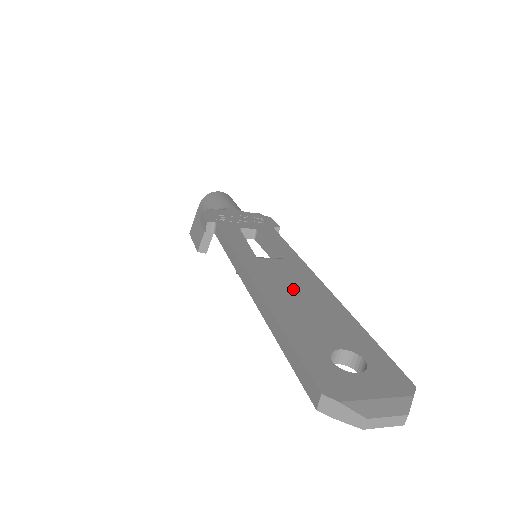
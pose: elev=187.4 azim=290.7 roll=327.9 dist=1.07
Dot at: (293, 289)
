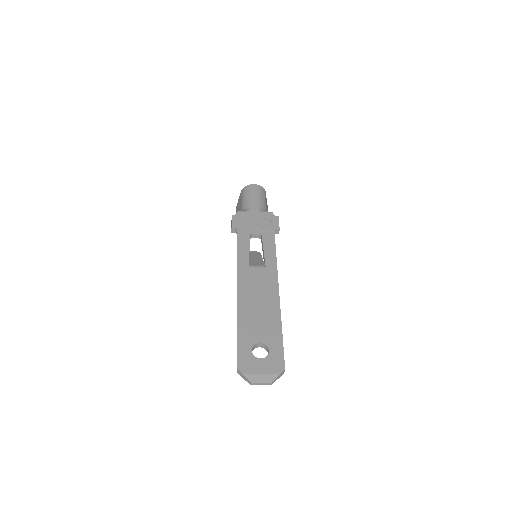
Dot at: (258, 296)
